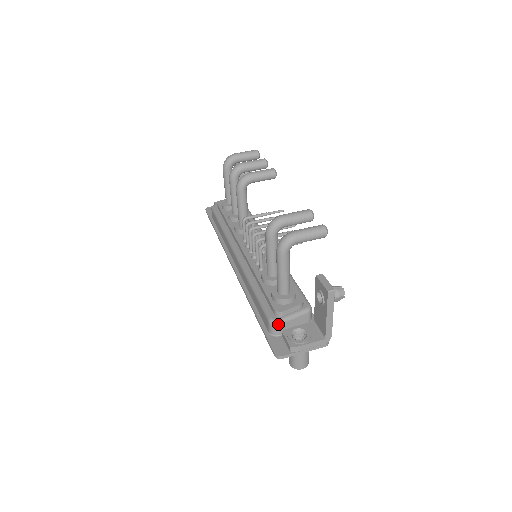
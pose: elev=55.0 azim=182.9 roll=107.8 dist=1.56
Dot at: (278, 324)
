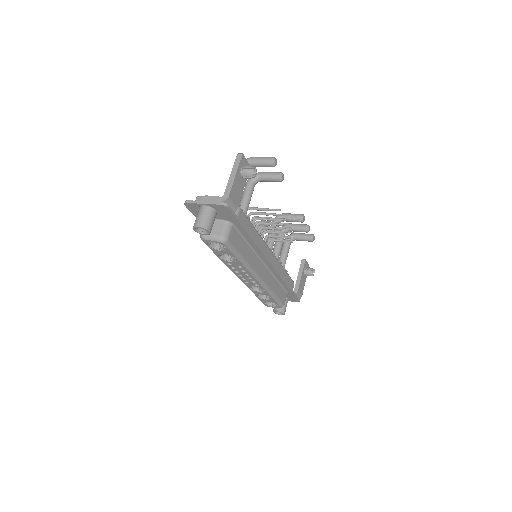
Dot at: occluded
